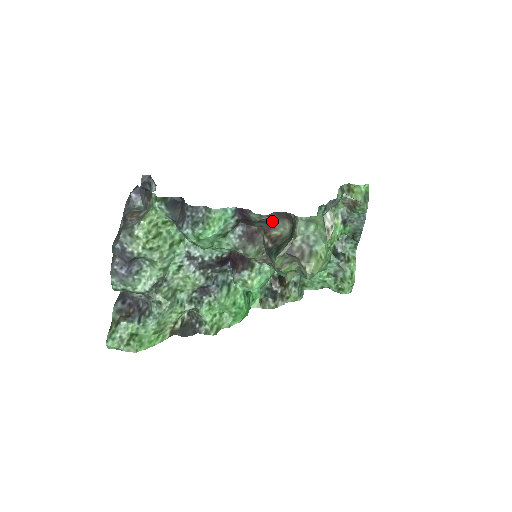
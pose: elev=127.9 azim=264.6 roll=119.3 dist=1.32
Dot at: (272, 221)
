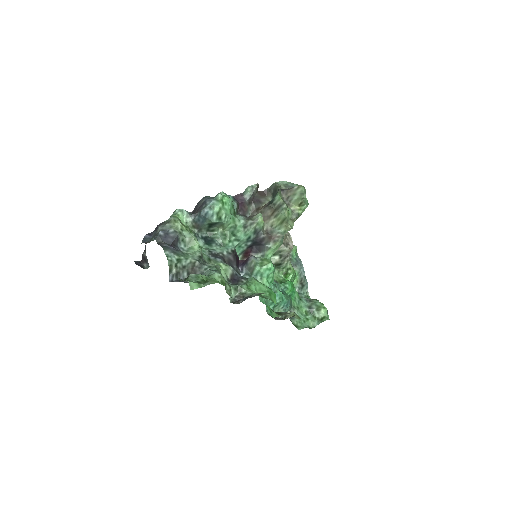
Dot at: (258, 200)
